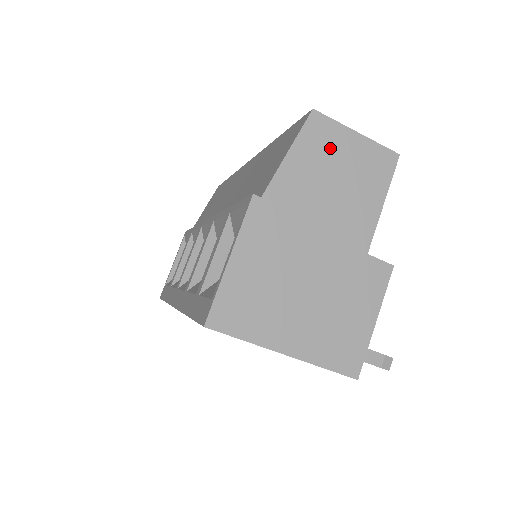
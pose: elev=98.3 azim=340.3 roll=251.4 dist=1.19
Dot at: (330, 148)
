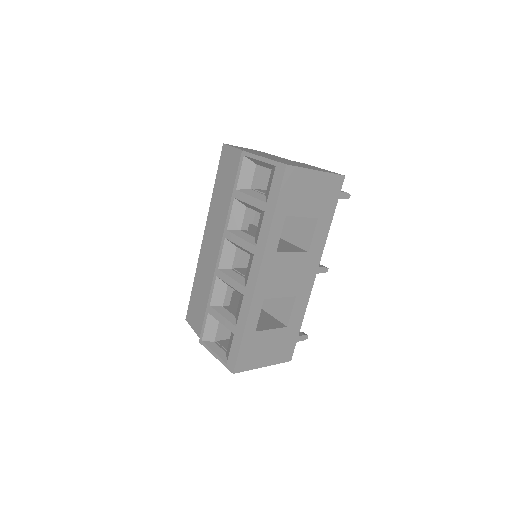
Dot at: occluded
